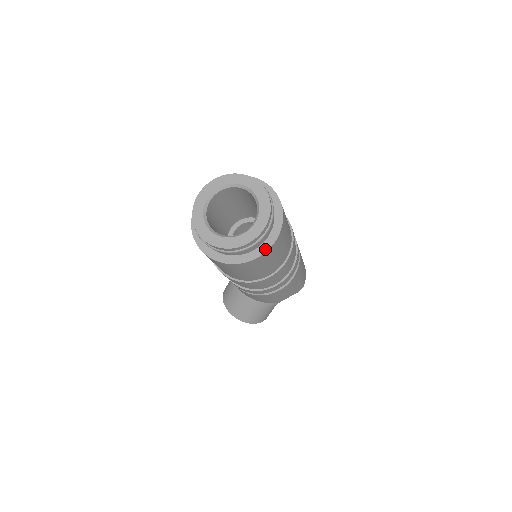
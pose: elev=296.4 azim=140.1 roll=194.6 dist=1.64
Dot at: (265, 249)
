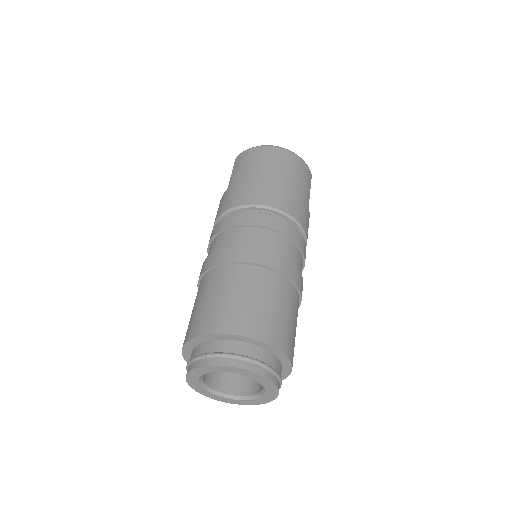
Dot at: (288, 373)
